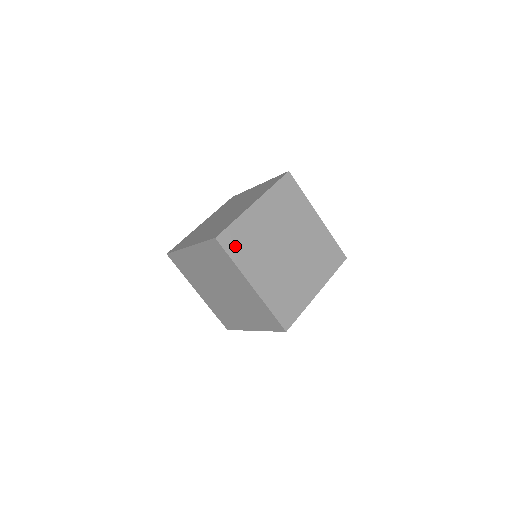
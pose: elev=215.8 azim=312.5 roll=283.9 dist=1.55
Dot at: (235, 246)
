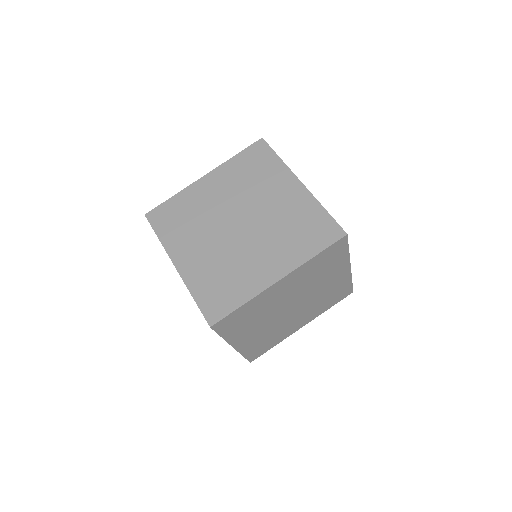
Dot at: occluded
